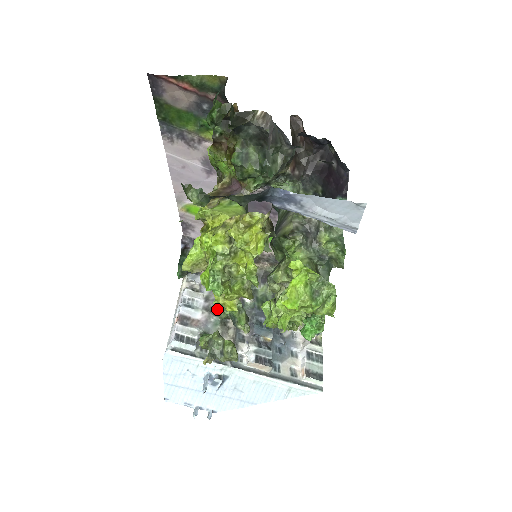
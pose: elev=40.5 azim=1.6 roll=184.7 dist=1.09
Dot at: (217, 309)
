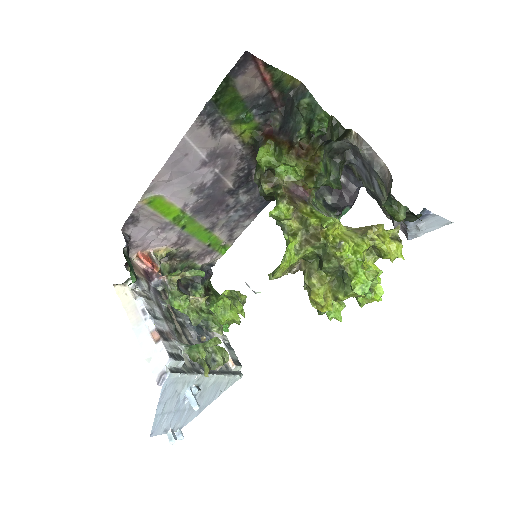
Dot at: (168, 316)
